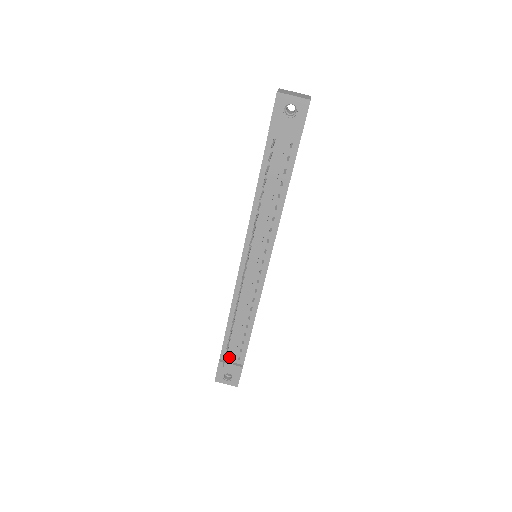
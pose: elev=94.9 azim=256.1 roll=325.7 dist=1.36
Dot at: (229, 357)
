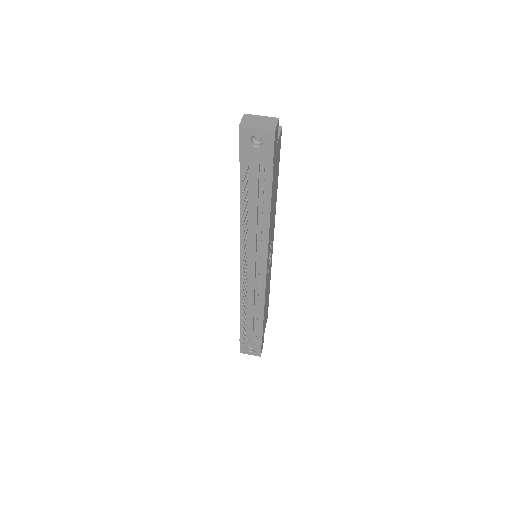
Dot at: (248, 335)
